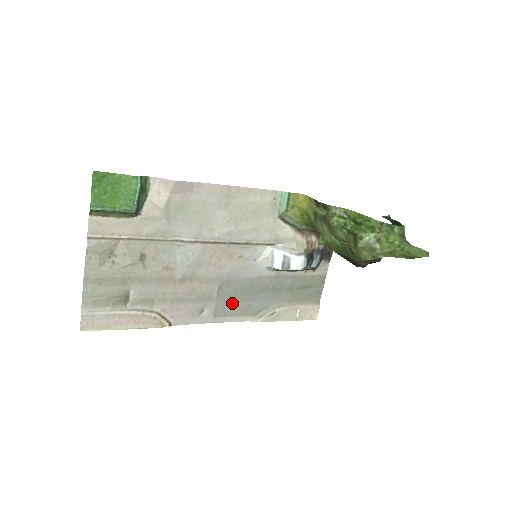
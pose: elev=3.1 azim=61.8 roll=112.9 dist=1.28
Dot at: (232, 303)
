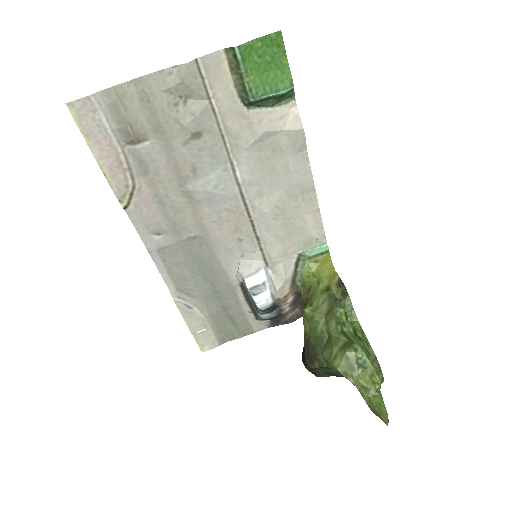
Dot at: (182, 260)
